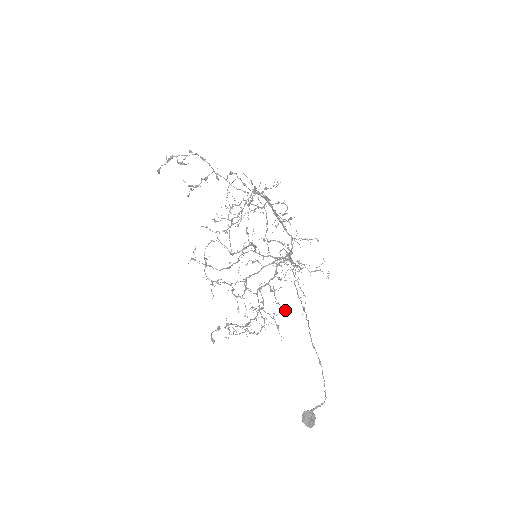
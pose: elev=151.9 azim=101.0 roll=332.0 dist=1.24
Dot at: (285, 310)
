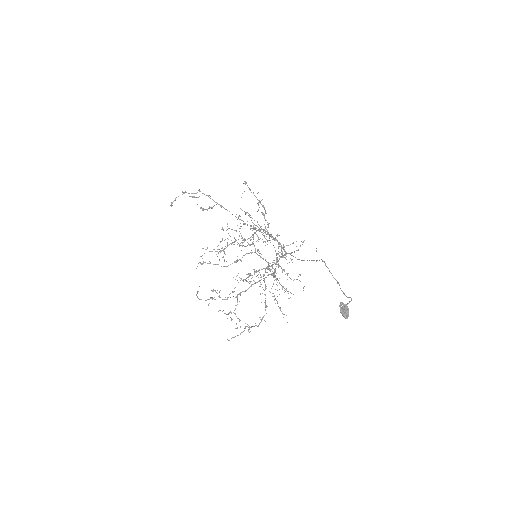
Dot at: occluded
